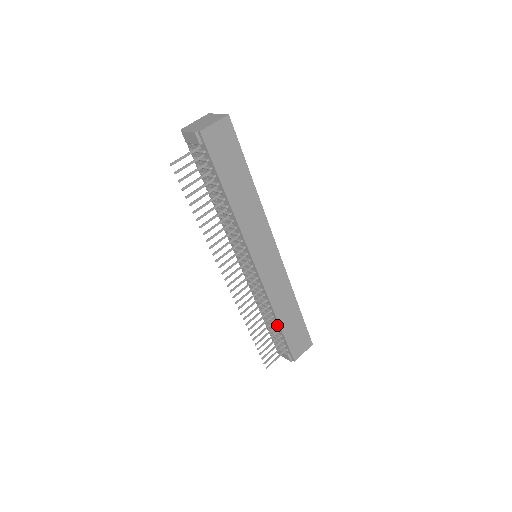
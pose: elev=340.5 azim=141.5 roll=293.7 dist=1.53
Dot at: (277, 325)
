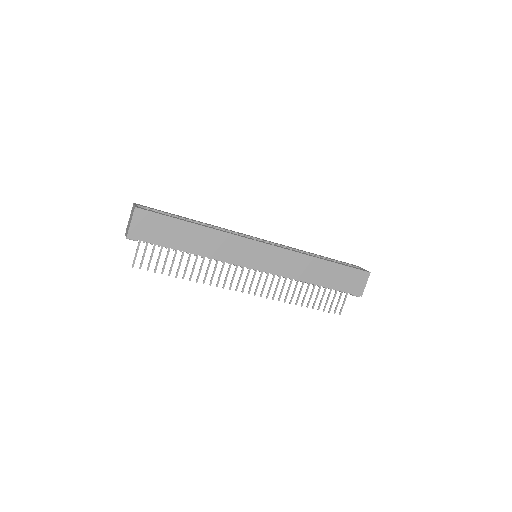
Dot at: (319, 285)
